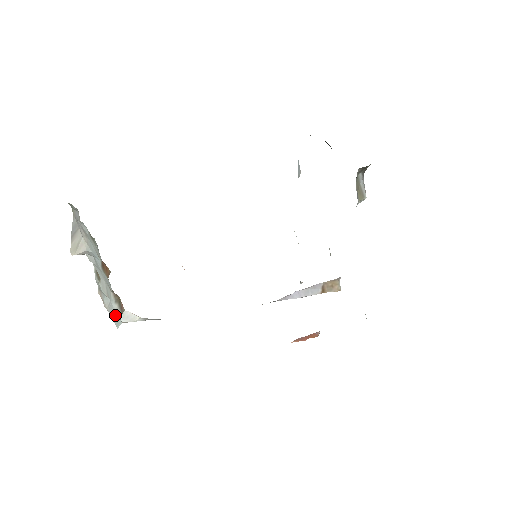
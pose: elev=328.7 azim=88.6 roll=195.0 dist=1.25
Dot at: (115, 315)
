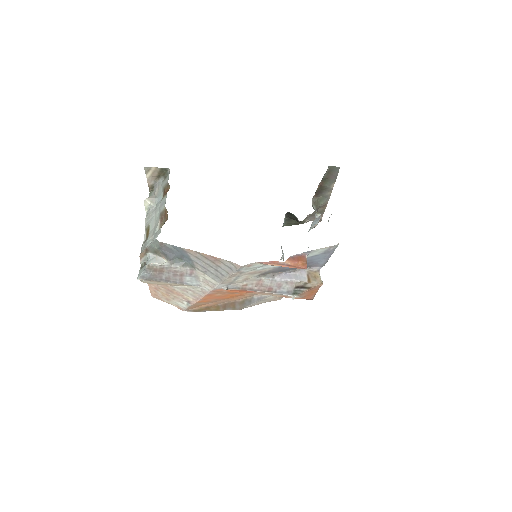
Dot at: occluded
